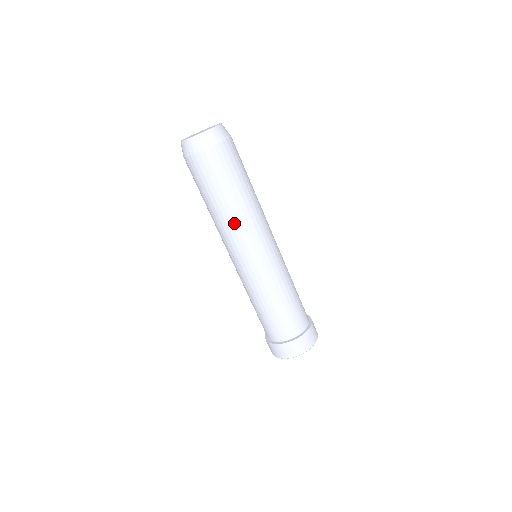
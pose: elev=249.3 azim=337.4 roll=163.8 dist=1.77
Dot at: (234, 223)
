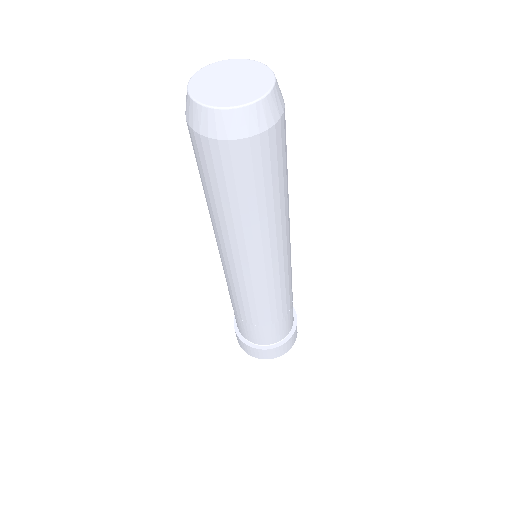
Dot at: (226, 236)
